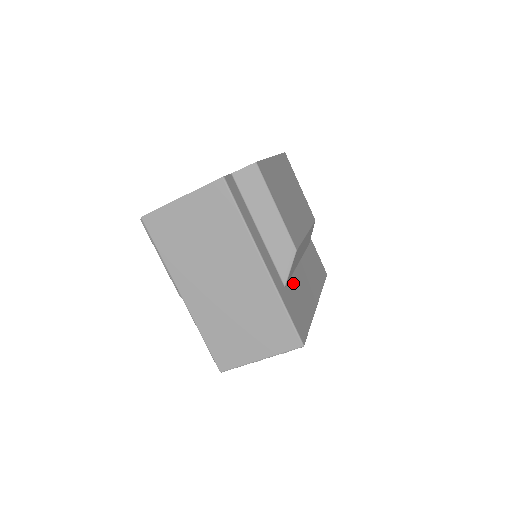
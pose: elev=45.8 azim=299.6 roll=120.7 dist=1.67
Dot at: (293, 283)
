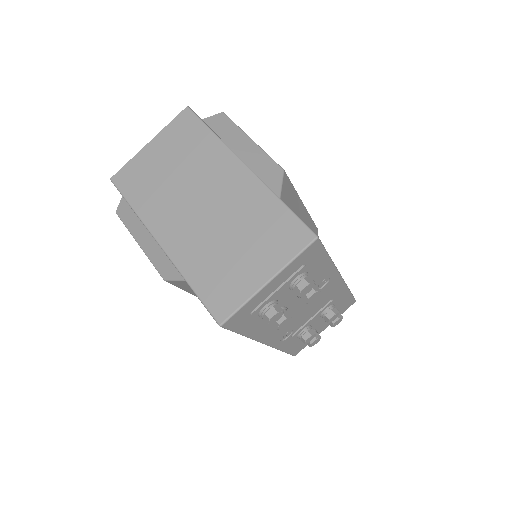
Dot at: occluded
